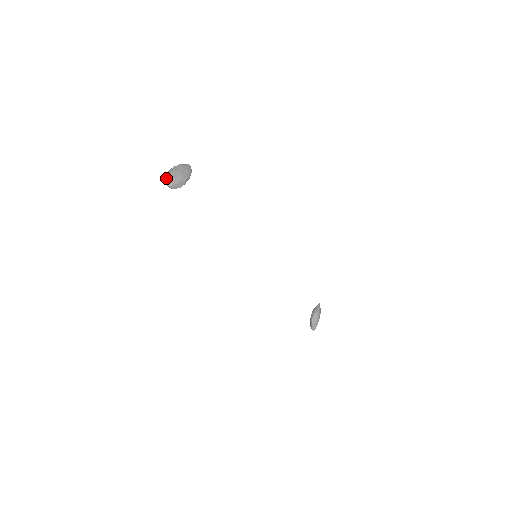
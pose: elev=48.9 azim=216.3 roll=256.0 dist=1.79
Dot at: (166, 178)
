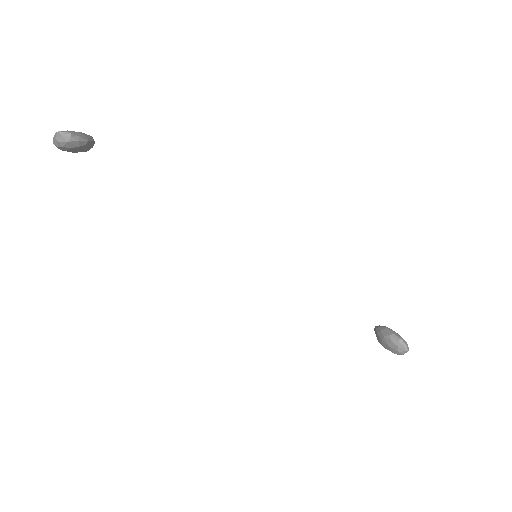
Dot at: (56, 132)
